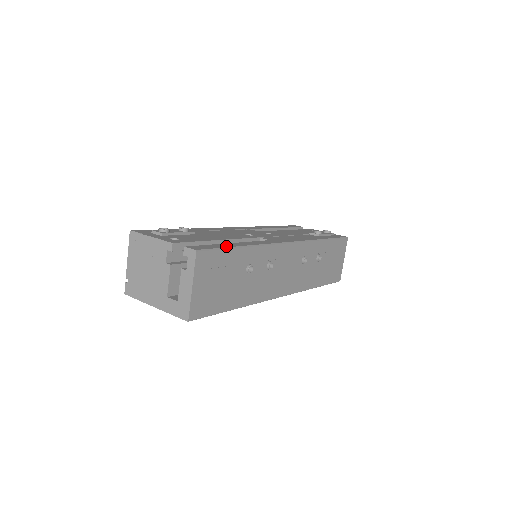
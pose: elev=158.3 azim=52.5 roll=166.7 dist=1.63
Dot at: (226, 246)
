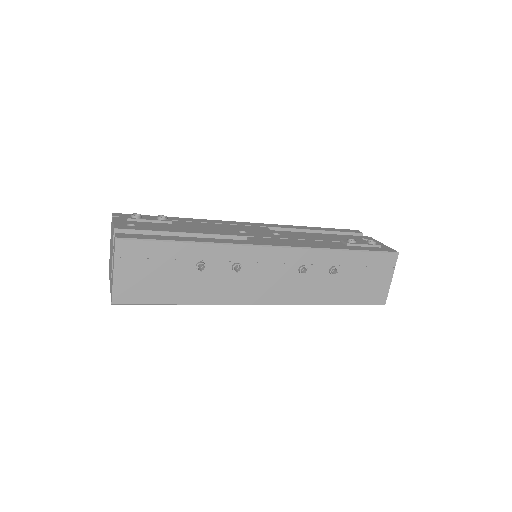
Dot at: (165, 239)
